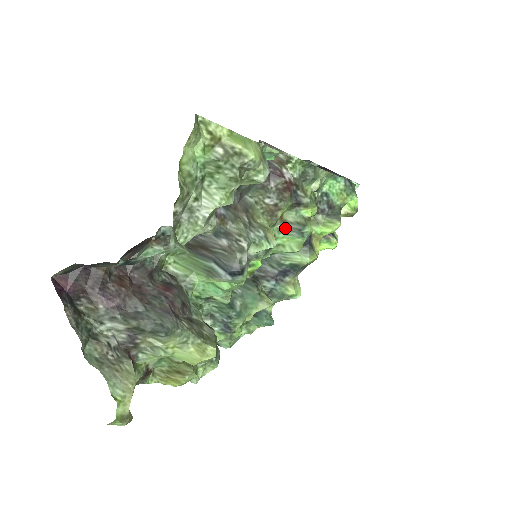
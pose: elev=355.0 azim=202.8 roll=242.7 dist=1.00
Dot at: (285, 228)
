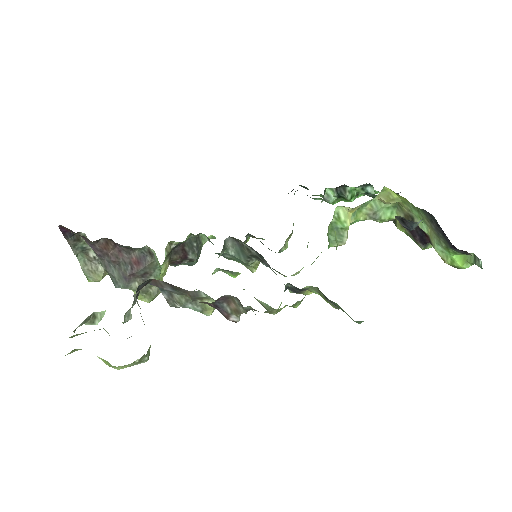
Dot at: occluded
